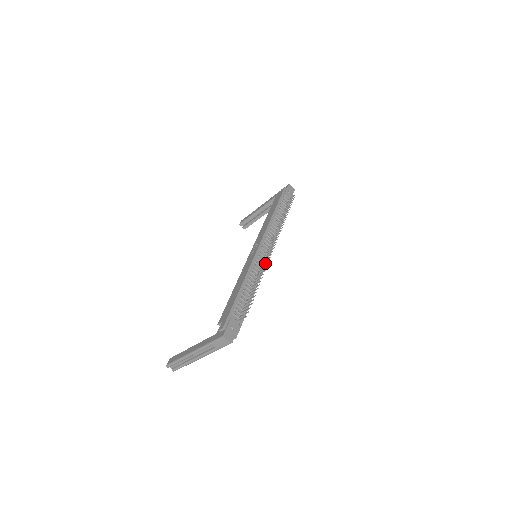
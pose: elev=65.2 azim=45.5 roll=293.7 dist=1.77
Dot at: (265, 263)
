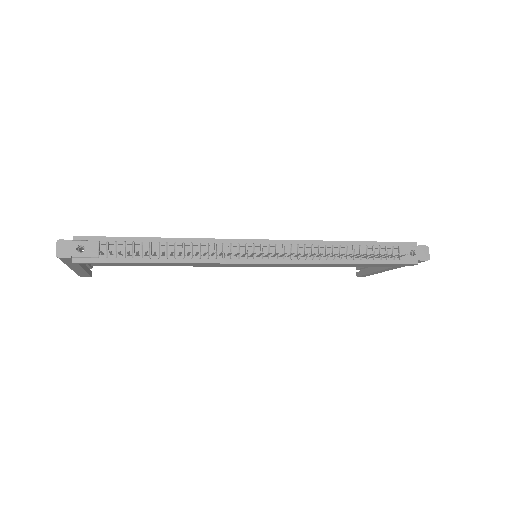
Dot at: (228, 253)
